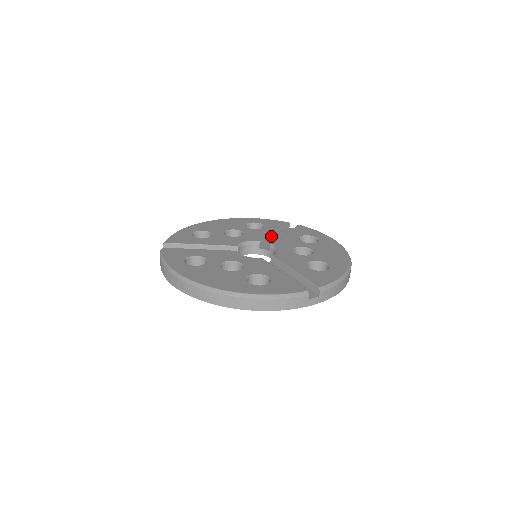
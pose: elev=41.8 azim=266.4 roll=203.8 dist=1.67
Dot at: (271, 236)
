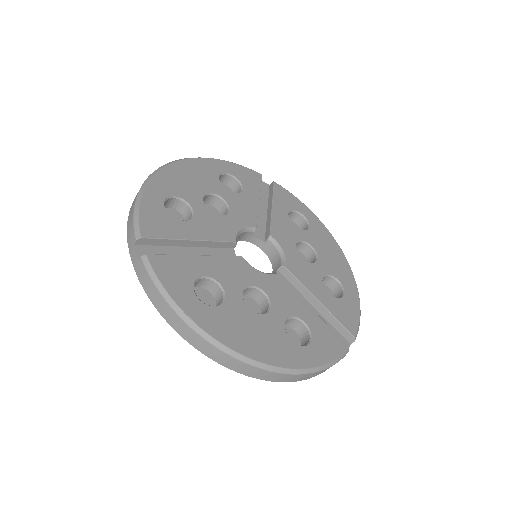
Dot at: (257, 209)
